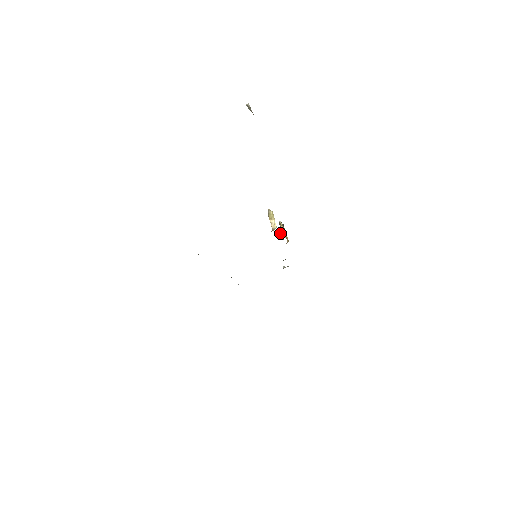
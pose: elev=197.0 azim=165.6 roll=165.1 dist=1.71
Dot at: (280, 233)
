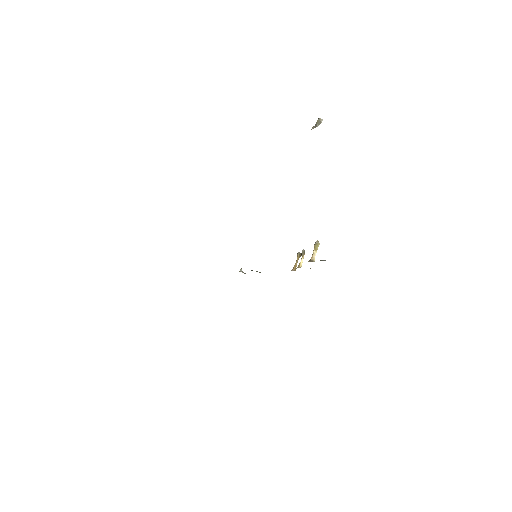
Dot at: occluded
